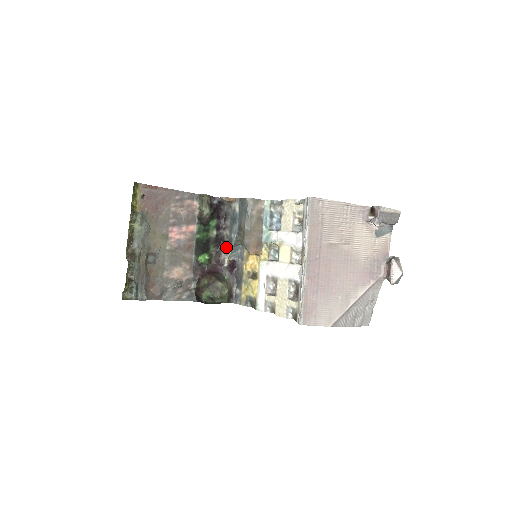
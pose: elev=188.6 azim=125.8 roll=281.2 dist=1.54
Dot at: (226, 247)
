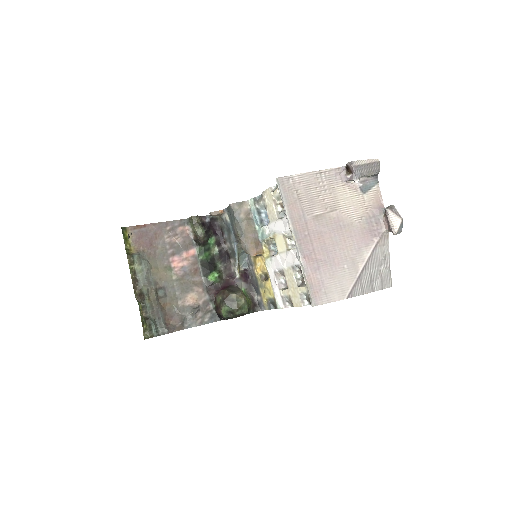
Dot at: (232, 259)
